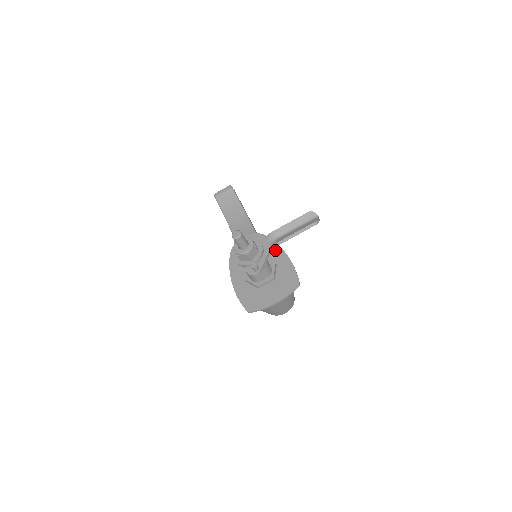
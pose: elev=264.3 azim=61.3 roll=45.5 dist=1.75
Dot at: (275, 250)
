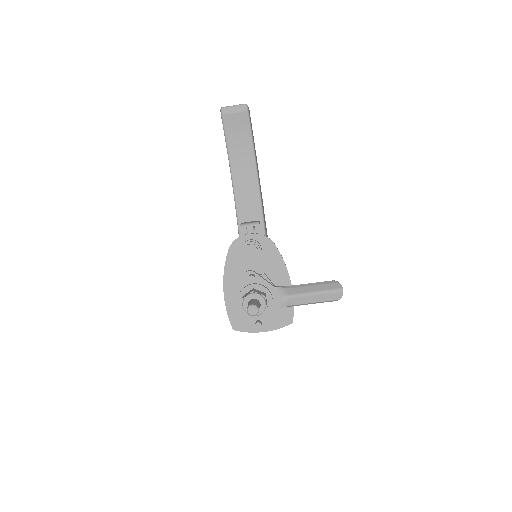
Dot at: (280, 270)
